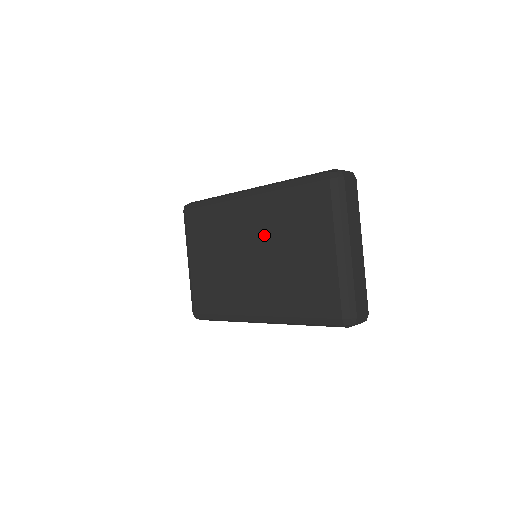
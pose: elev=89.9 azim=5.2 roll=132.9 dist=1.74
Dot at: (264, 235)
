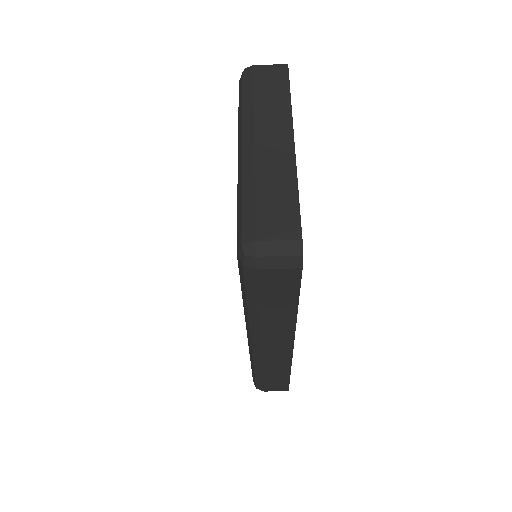
Dot at: occluded
